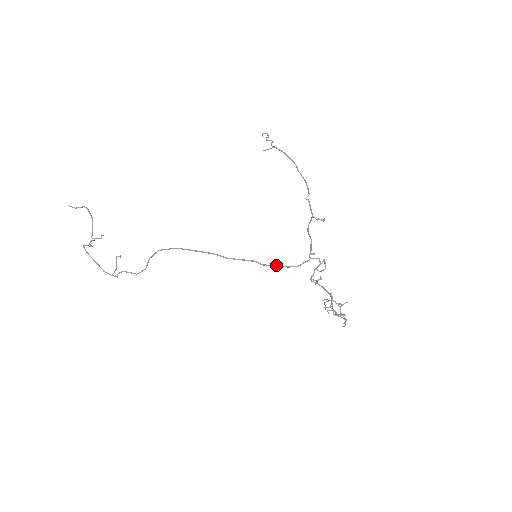
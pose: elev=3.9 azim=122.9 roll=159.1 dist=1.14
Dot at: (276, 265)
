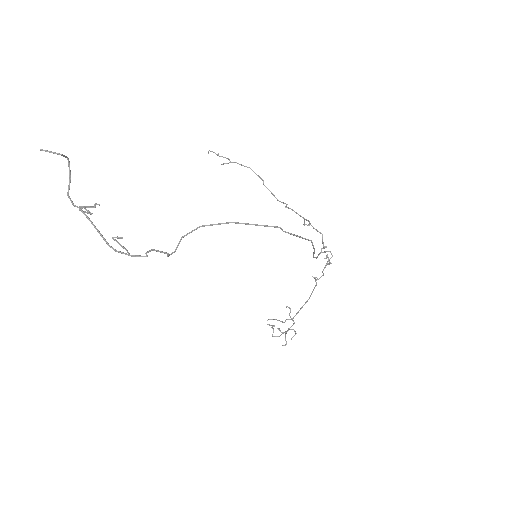
Dot at: (314, 251)
